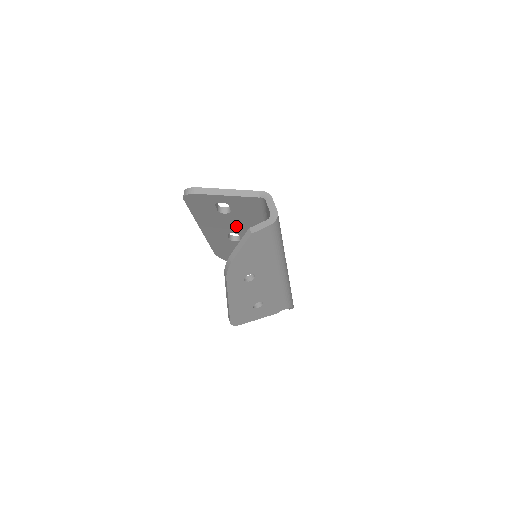
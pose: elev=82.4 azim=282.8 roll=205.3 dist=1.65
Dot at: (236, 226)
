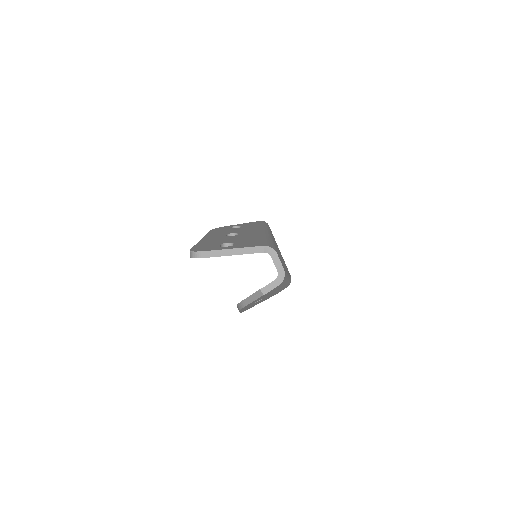
Dot at: occluded
